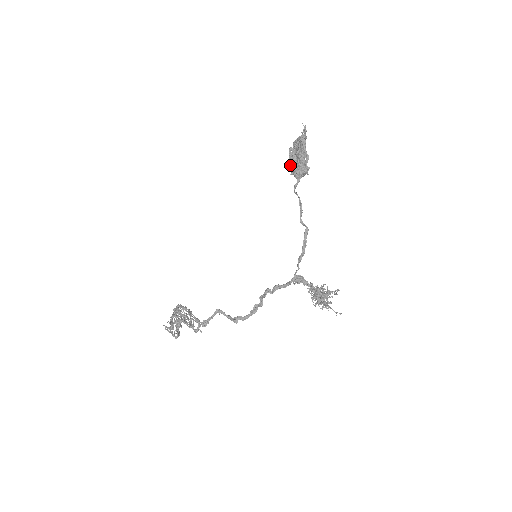
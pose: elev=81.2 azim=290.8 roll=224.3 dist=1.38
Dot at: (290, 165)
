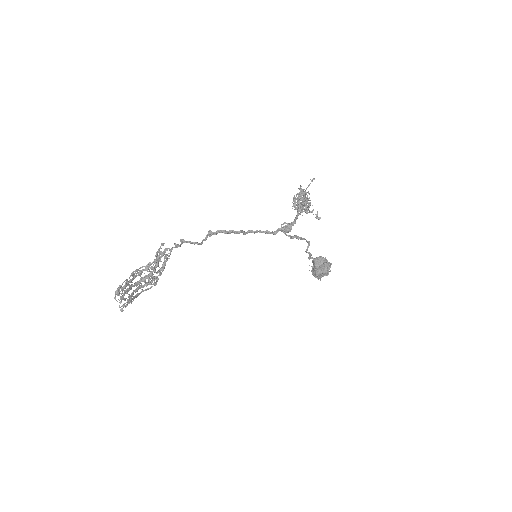
Dot at: (312, 269)
